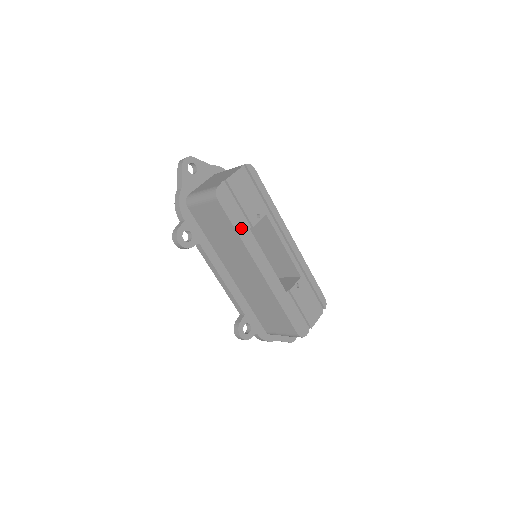
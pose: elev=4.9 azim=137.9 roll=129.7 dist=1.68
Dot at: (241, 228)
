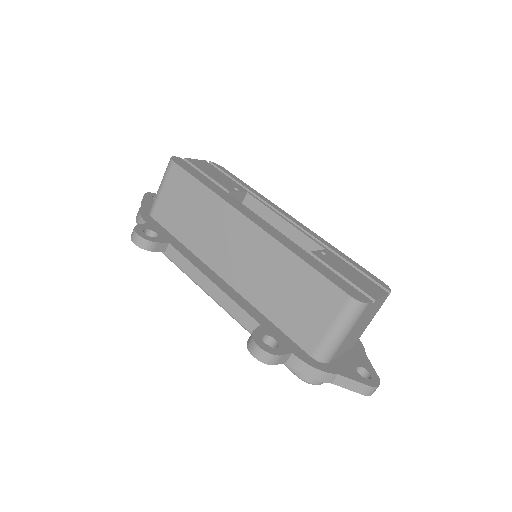
Dot at: (211, 186)
